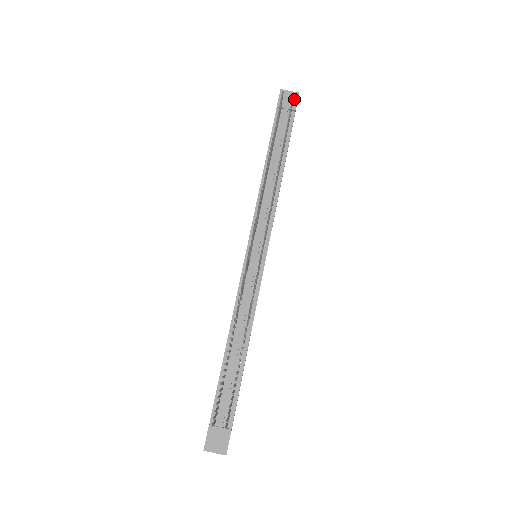
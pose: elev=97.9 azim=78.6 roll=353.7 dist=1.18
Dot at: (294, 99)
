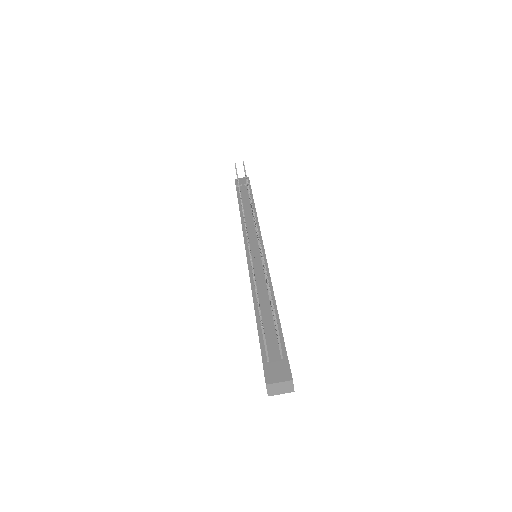
Dot at: occluded
